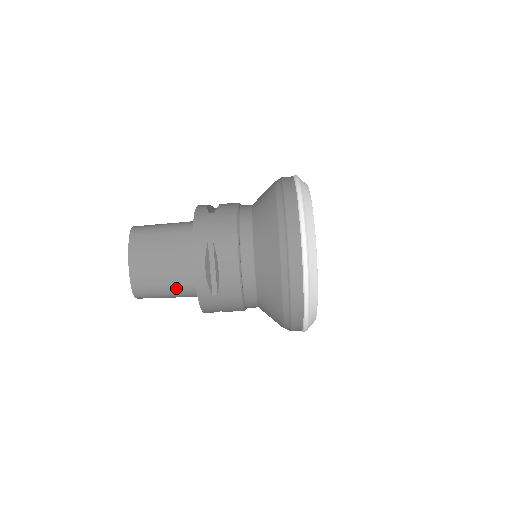
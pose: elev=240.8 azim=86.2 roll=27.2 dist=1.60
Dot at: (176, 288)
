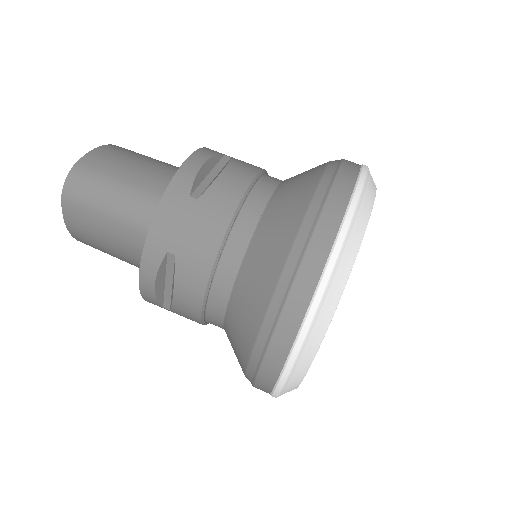
Dot at: (136, 191)
